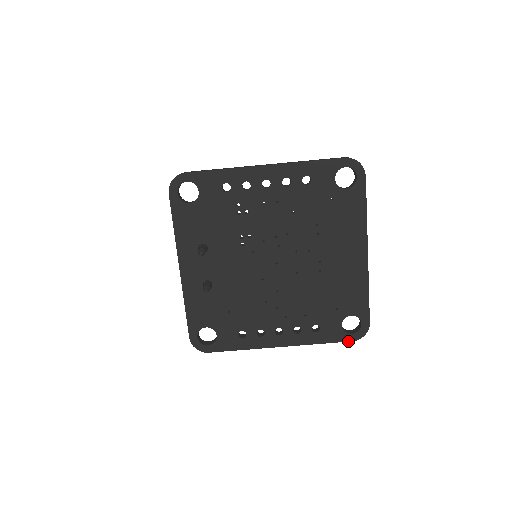
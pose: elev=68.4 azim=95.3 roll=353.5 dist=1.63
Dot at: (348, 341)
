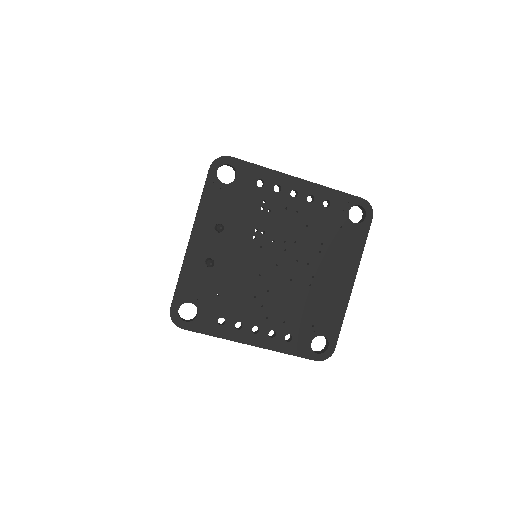
Dot at: (312, 359)
